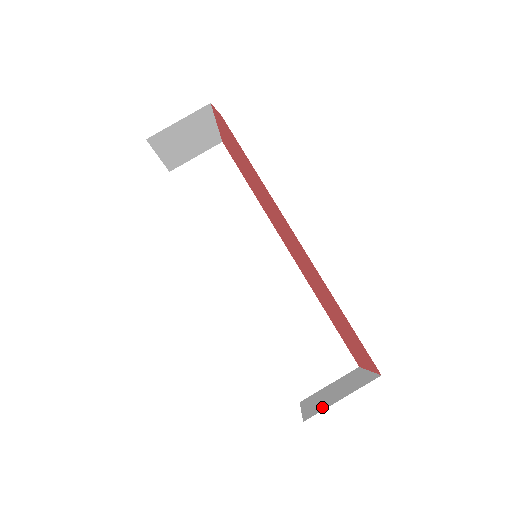
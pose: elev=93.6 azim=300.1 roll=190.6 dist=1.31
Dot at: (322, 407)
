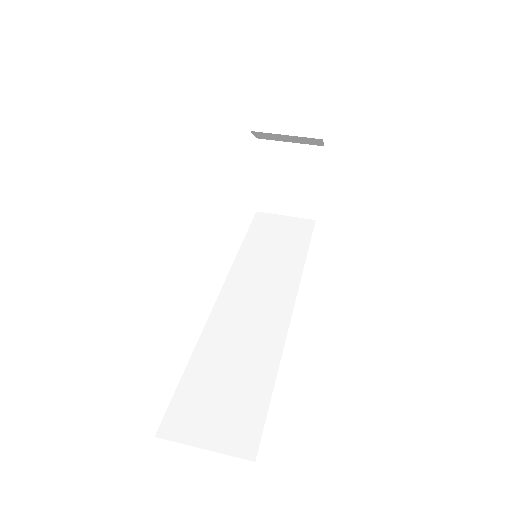
Dot at: occluded
